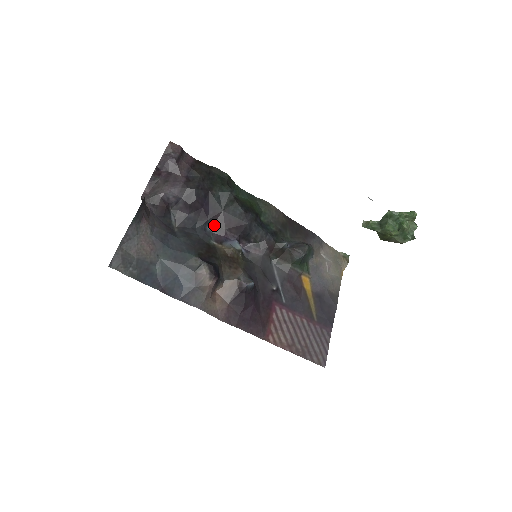
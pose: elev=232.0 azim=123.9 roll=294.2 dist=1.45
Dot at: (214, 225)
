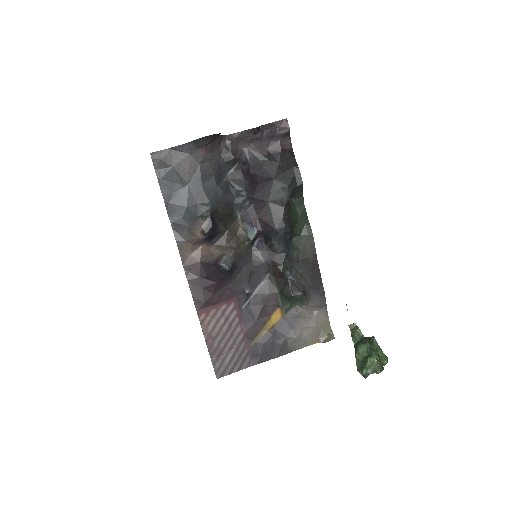
Dot at: (253, 205)
